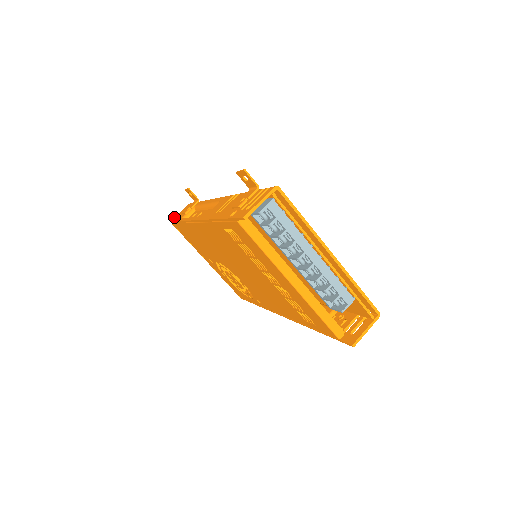
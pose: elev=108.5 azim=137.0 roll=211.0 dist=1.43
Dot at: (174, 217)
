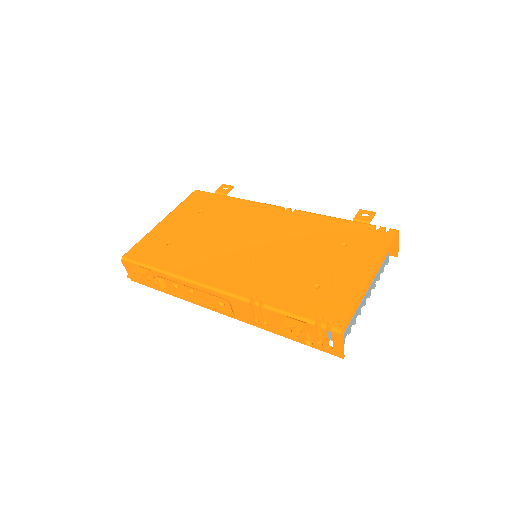
Dot at: occluded
